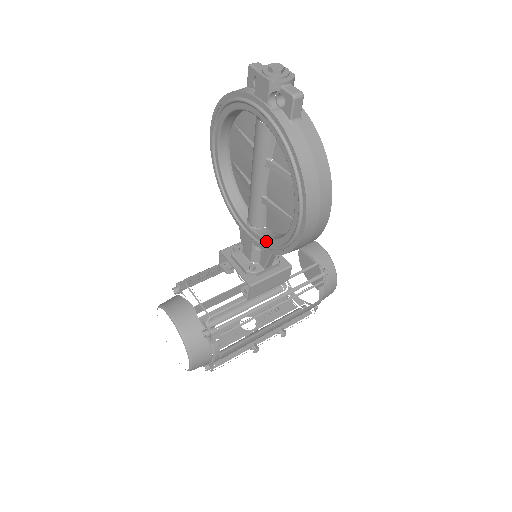
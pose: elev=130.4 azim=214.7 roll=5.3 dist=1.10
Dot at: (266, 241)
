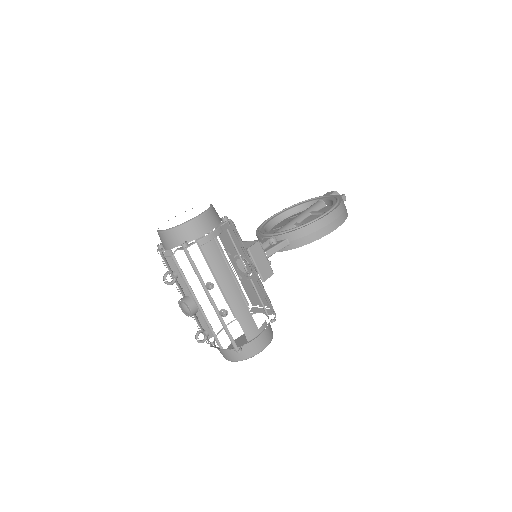
Dot at: (289, 230)
